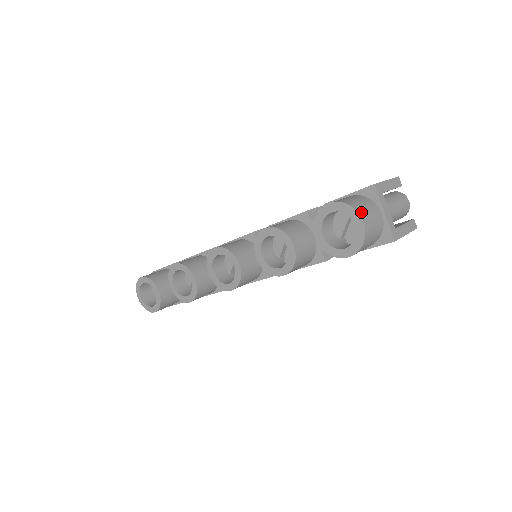
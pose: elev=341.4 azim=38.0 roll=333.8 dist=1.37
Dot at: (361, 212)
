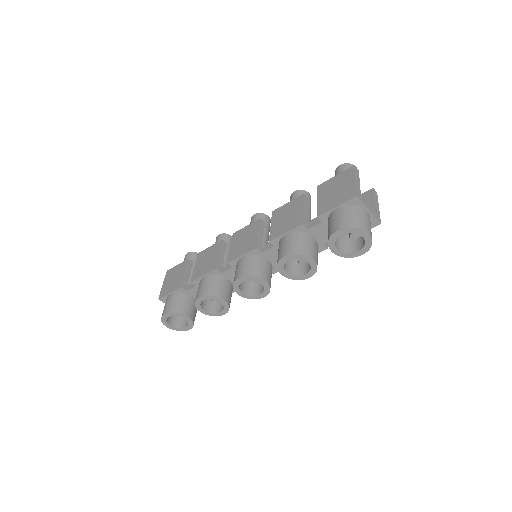
Dot at: (364, 228)
